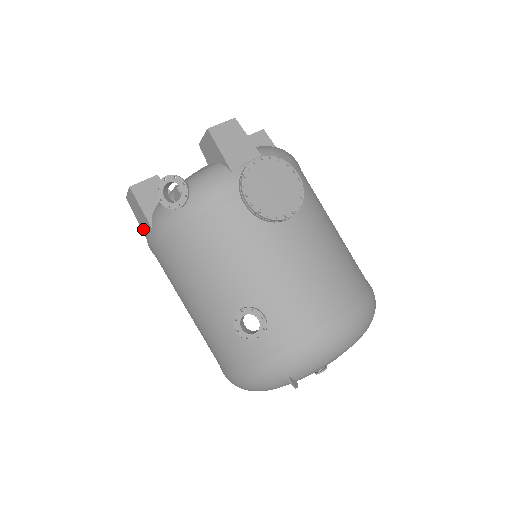
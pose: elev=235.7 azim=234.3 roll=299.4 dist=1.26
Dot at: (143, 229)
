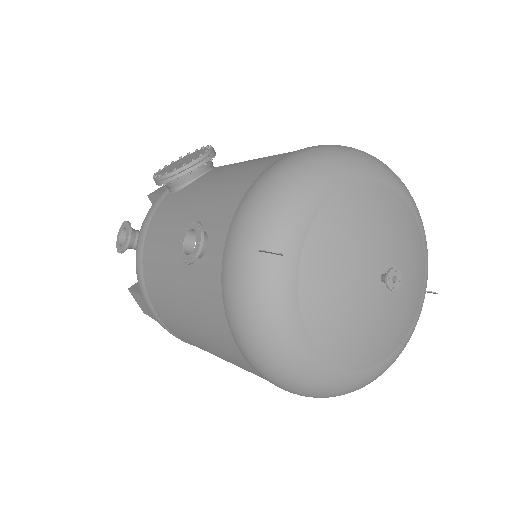
Dot at: (154, 318)
